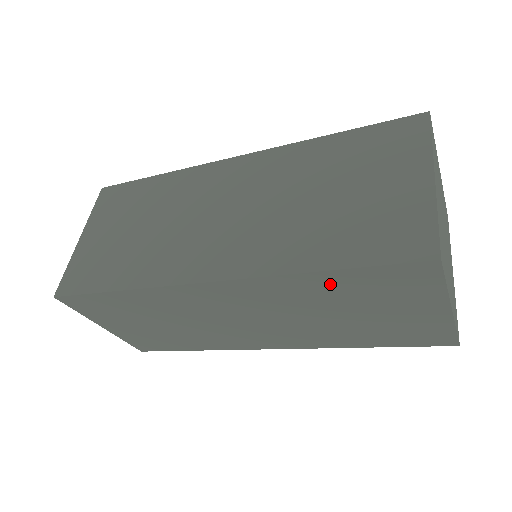
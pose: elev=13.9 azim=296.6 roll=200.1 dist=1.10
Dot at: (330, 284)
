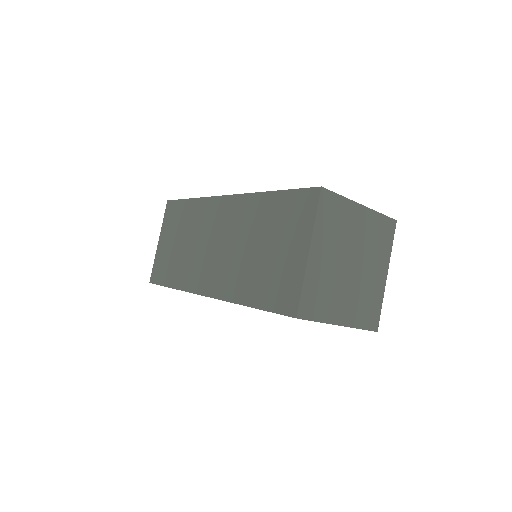
Dot at: occluded
